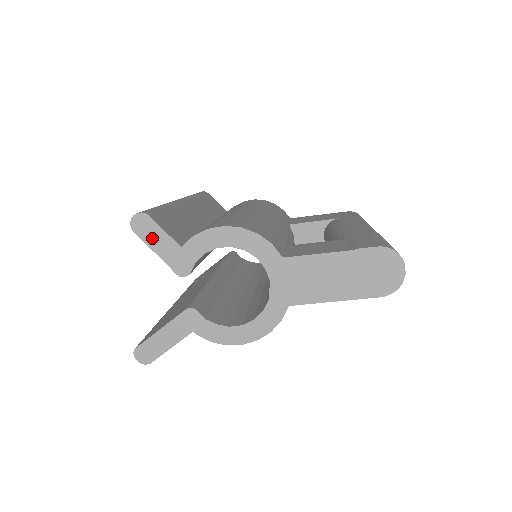
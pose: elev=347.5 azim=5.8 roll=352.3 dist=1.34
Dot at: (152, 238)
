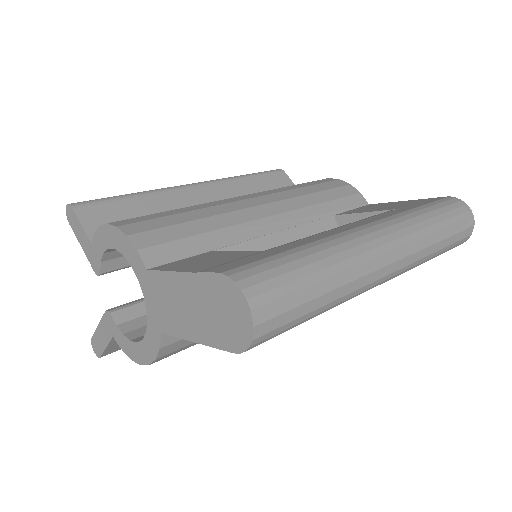
Dot at: (77, 231)
